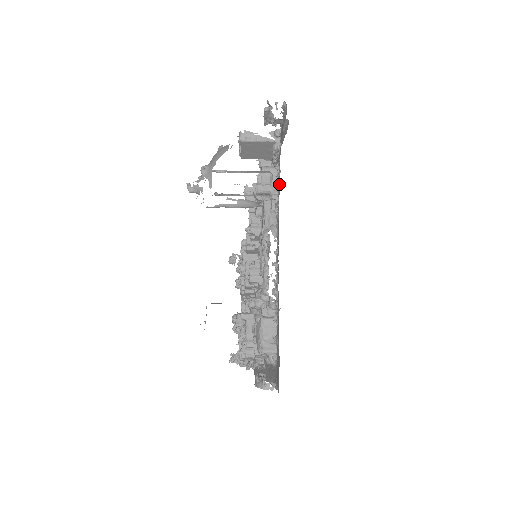
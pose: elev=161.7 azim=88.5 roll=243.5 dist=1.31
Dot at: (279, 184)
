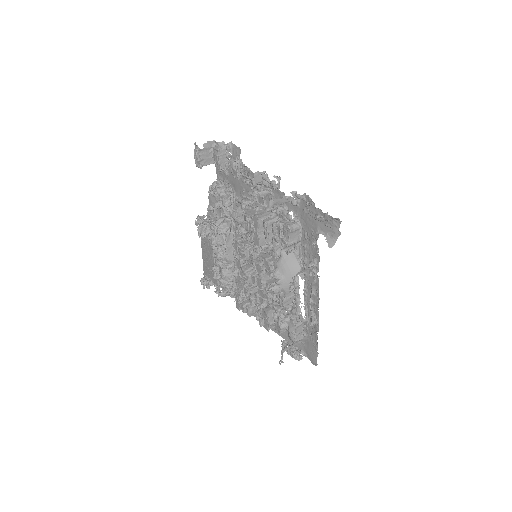
Dot at: (309, 248)
